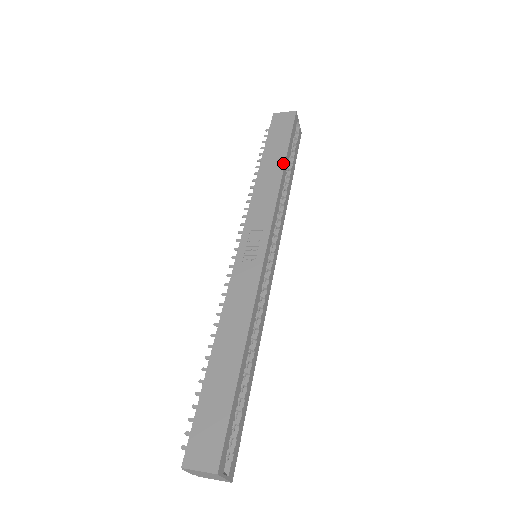
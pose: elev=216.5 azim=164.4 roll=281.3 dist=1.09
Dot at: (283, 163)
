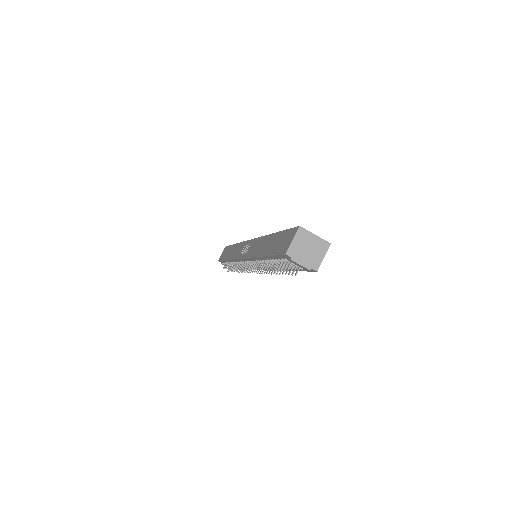
Dot at: (234, 245)
